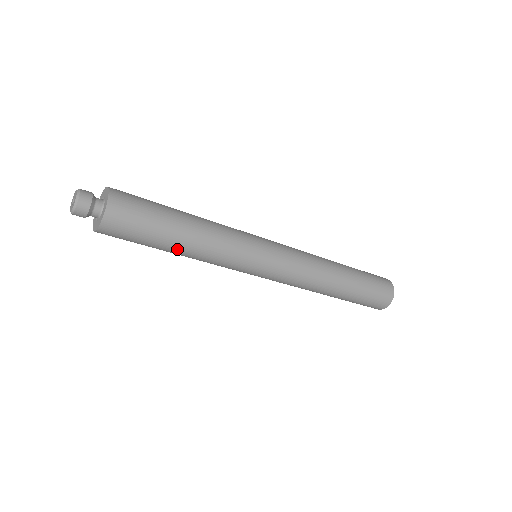
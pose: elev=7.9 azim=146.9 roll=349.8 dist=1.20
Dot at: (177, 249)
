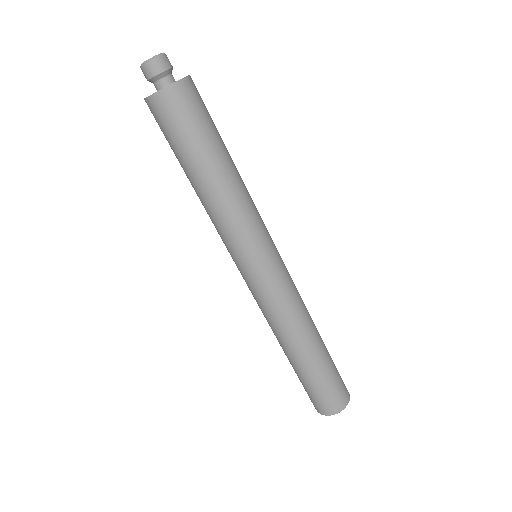
Dot at: (192, 180)
